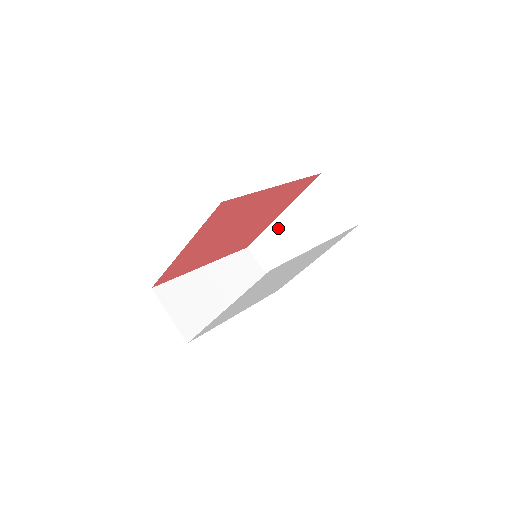
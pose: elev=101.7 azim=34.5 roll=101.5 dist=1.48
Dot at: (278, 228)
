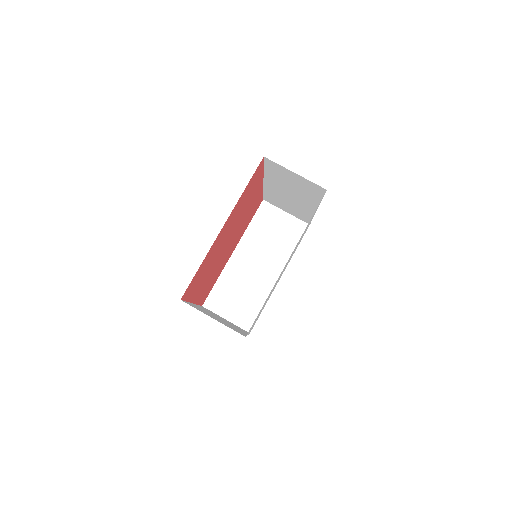
Dot at: (271, 190)
